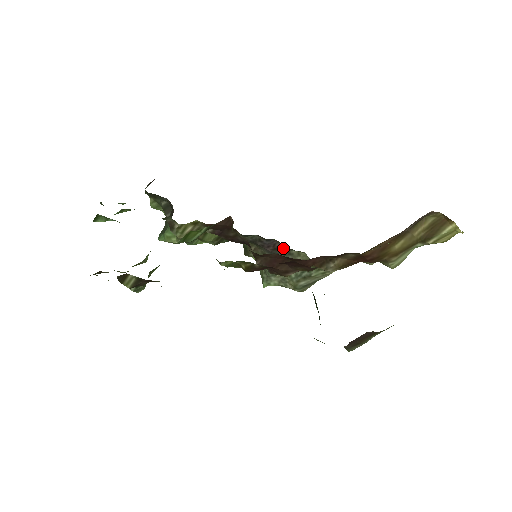
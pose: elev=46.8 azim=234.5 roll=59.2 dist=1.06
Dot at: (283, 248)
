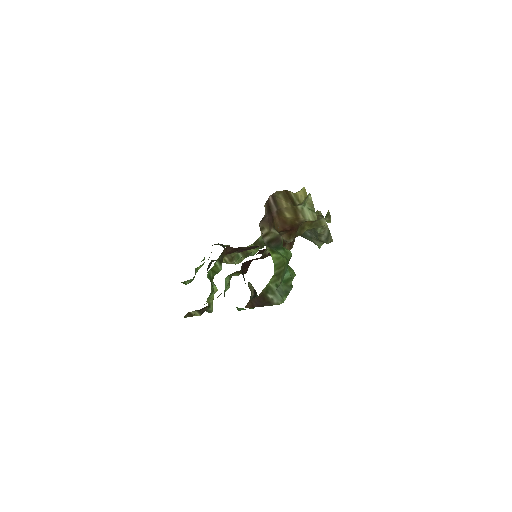
Dot at: occluded
